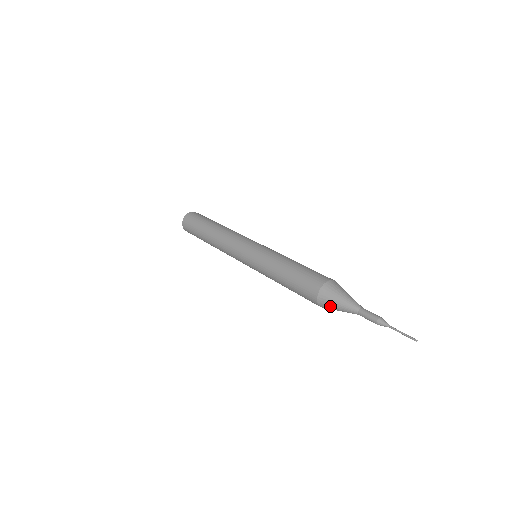
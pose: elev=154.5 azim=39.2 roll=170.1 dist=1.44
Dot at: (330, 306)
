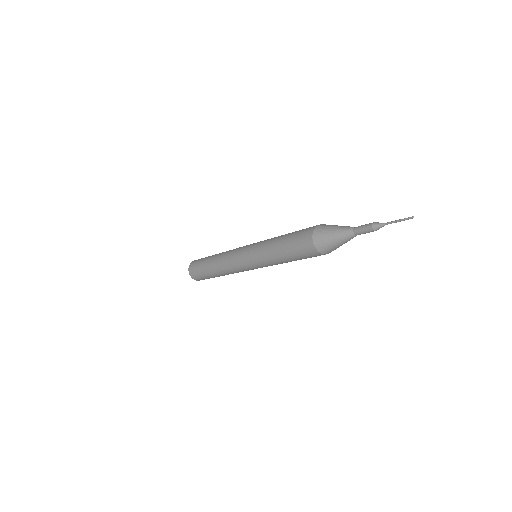
Dot at: (331, 248)
